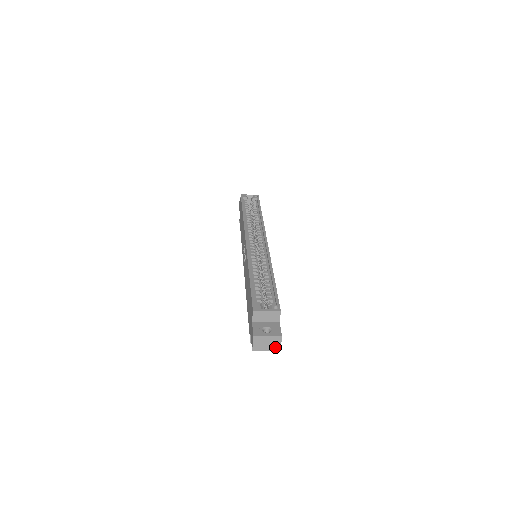
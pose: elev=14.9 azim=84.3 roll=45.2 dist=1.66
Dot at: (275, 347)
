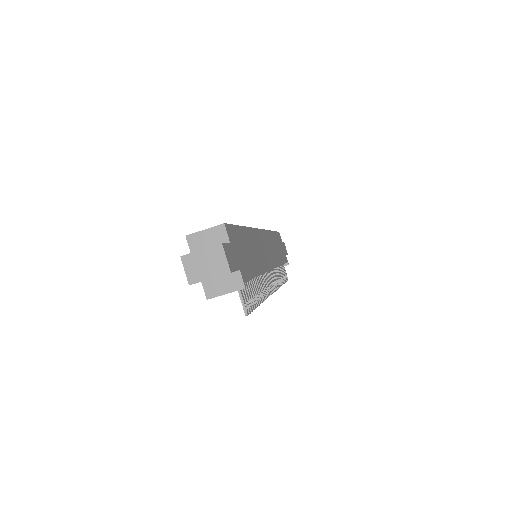
Dot at: (220, 267)
